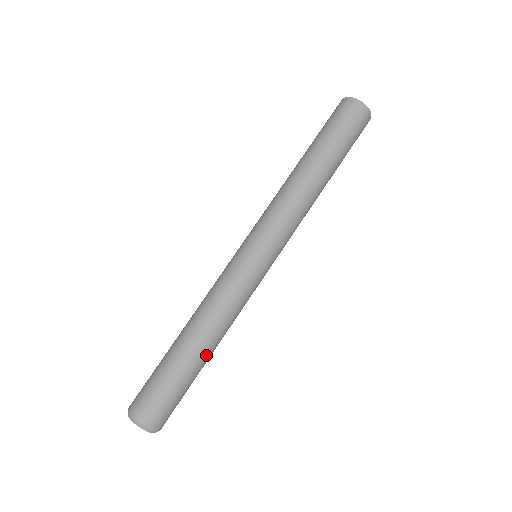
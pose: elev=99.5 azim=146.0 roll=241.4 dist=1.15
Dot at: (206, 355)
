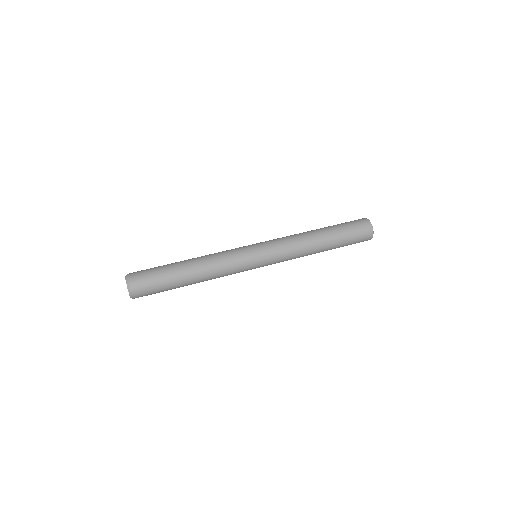
Dot at: (190, 280)
